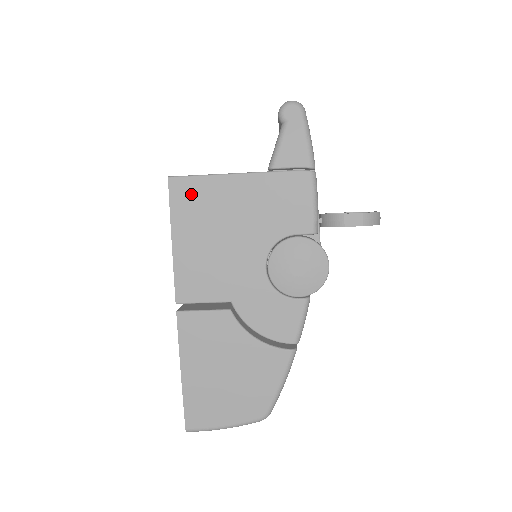
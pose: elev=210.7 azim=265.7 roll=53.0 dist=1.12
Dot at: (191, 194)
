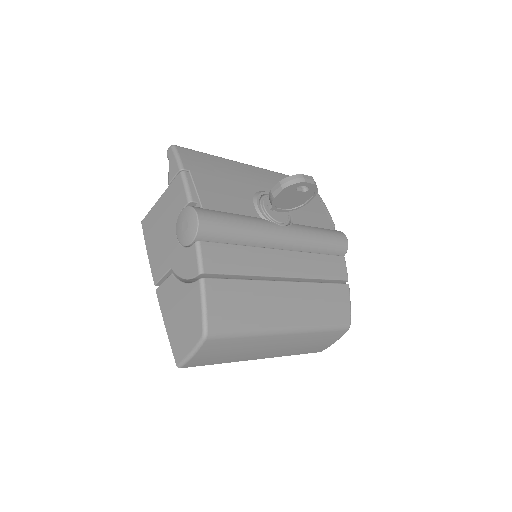
Dot at: (148, 223)
